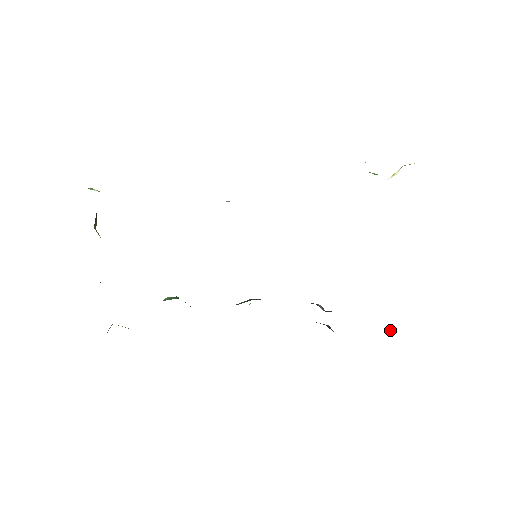
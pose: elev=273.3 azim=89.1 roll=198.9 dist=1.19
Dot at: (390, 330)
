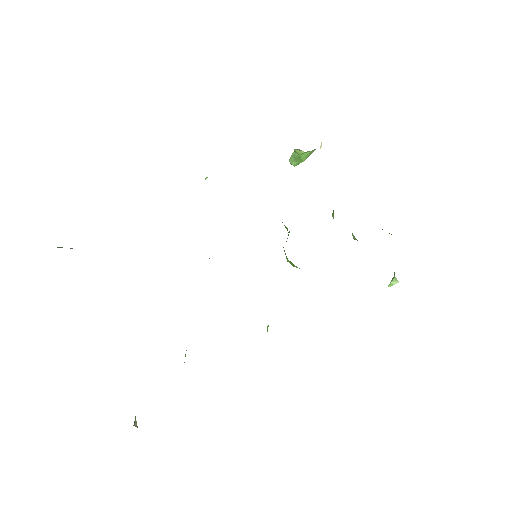
Dot at: (394, 278)
